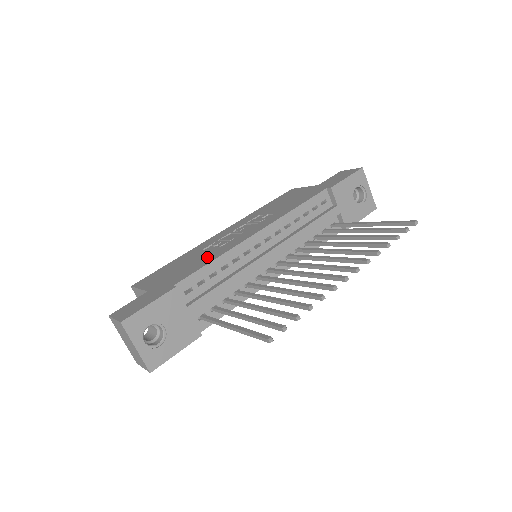
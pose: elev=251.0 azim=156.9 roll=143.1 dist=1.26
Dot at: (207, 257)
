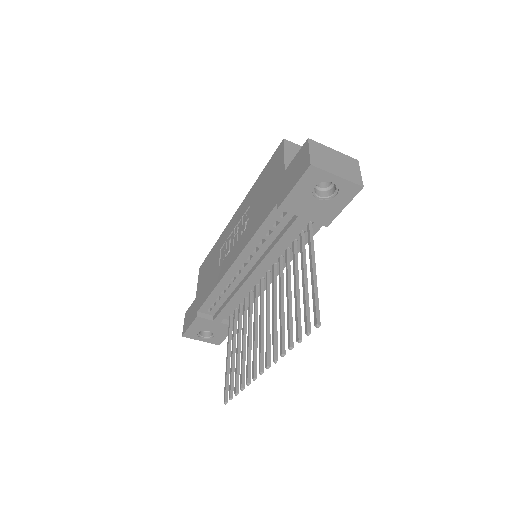
Dot at: (213, 278)
